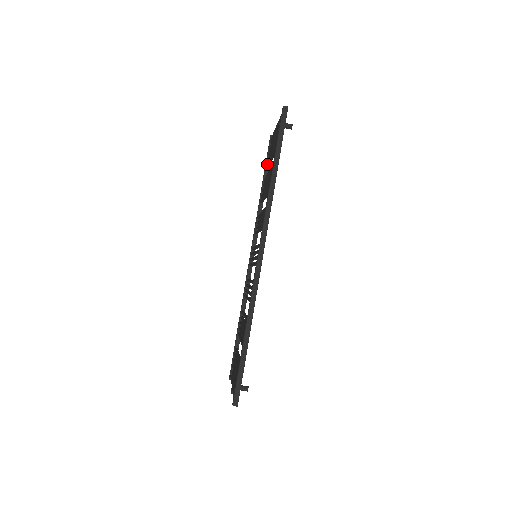
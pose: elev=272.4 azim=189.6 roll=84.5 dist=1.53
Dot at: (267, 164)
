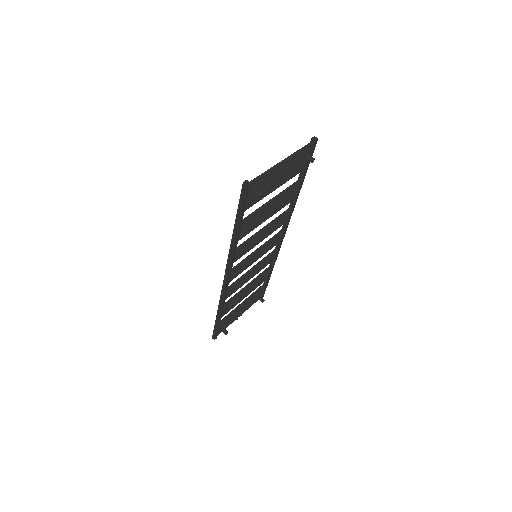
Dot at: (297, 171)
